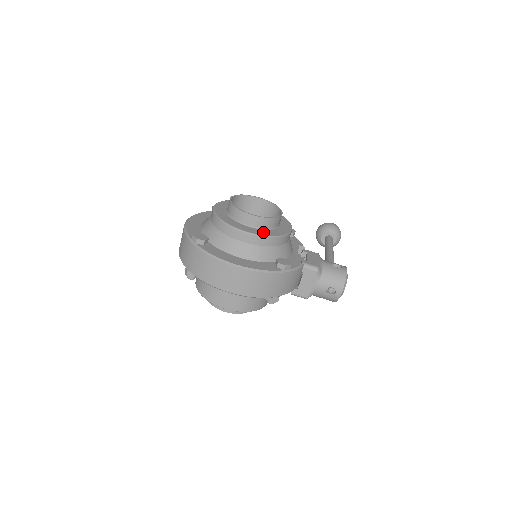
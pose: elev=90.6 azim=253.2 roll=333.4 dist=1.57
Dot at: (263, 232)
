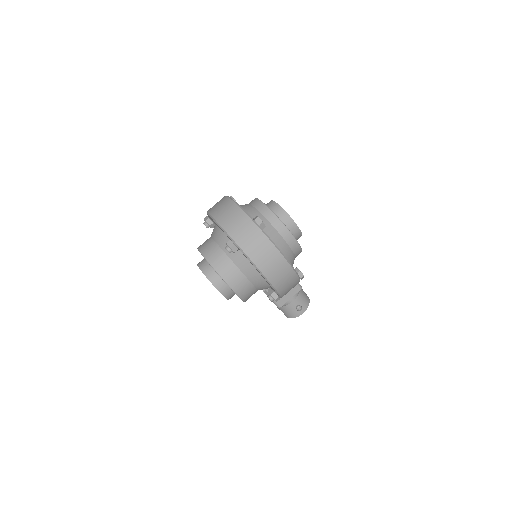
Dot at: occluded
